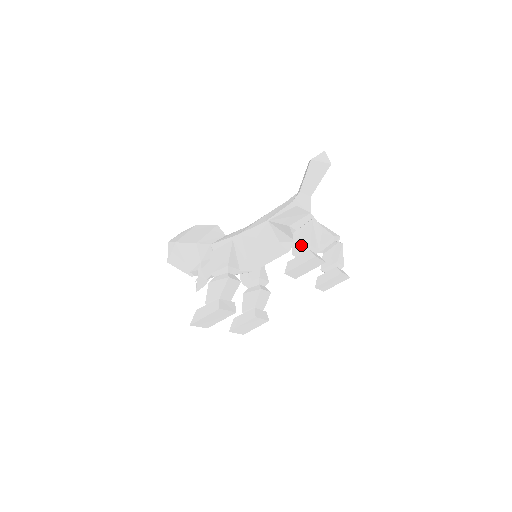
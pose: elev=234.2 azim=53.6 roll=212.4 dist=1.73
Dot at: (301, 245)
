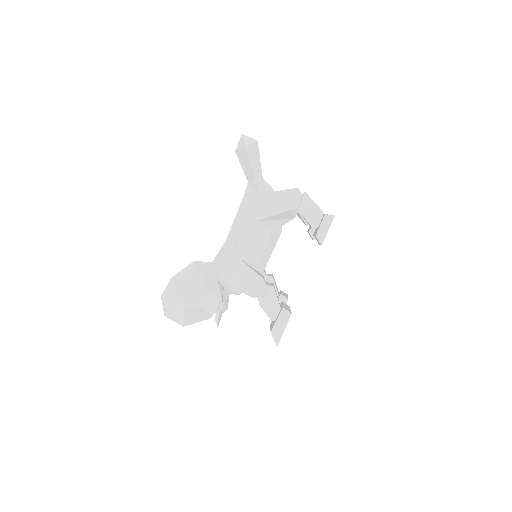
Dot at: (314, 216)
